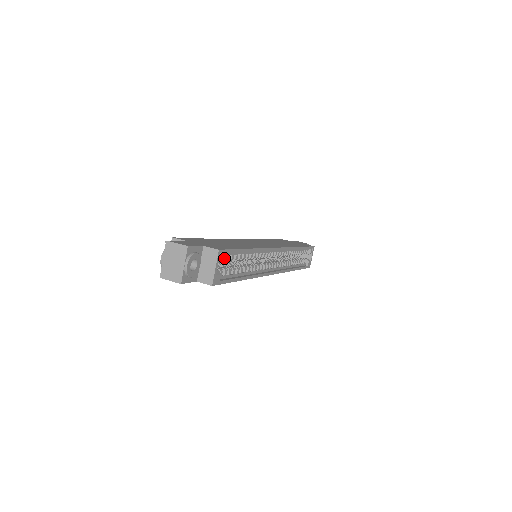
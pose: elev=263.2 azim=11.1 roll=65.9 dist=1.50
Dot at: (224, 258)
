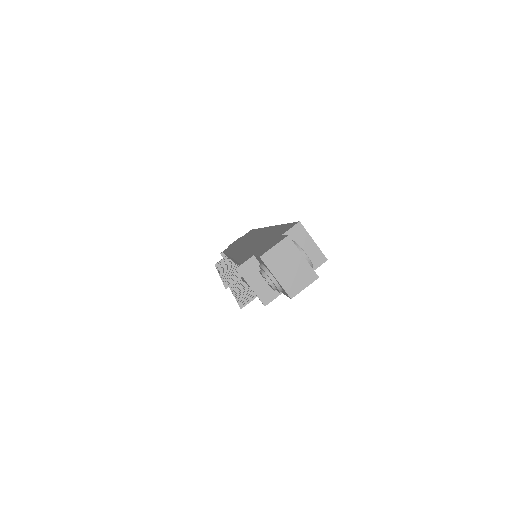
Dot at: occluded
